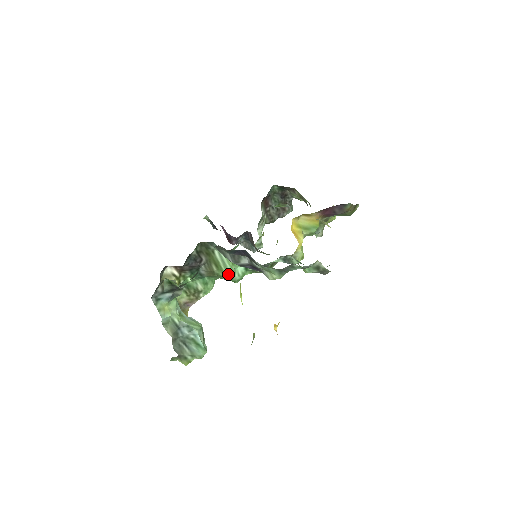
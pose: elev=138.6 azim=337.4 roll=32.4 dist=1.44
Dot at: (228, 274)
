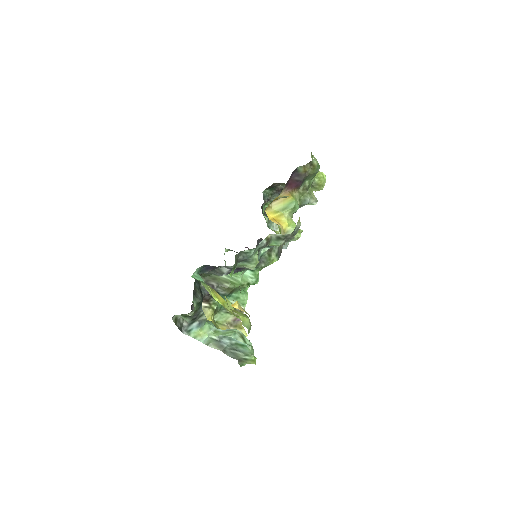
Dot at: (240, 283)
